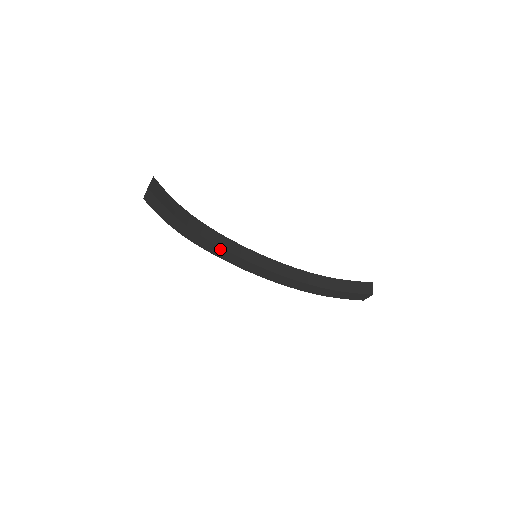
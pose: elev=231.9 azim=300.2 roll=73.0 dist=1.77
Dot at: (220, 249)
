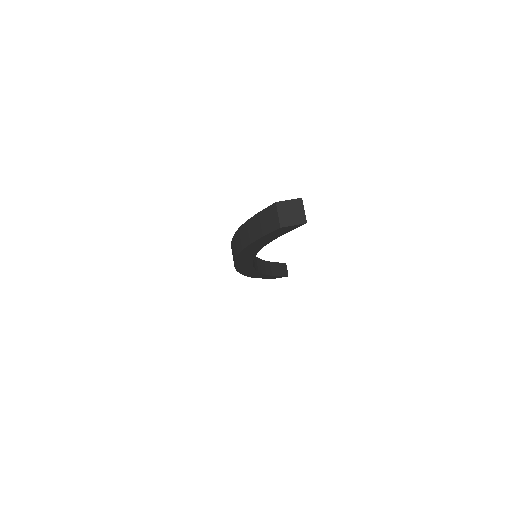
Dot at: (251, 258)
